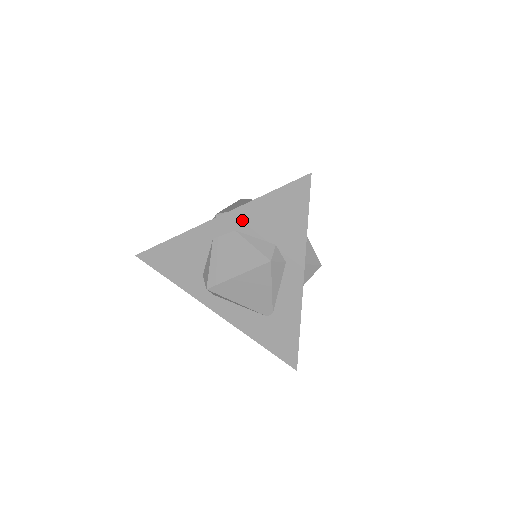
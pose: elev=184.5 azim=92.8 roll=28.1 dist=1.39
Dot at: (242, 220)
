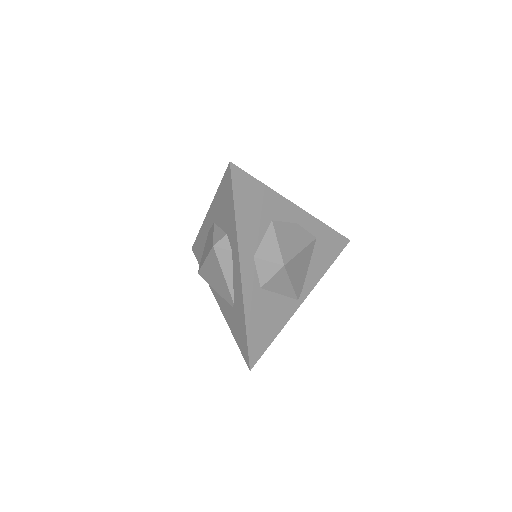
Dot at: (215, 213)
